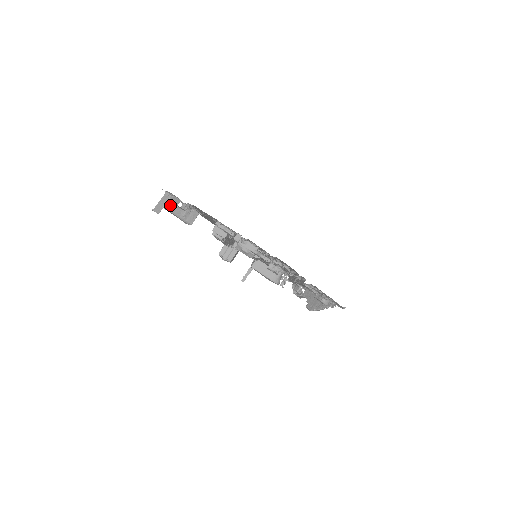
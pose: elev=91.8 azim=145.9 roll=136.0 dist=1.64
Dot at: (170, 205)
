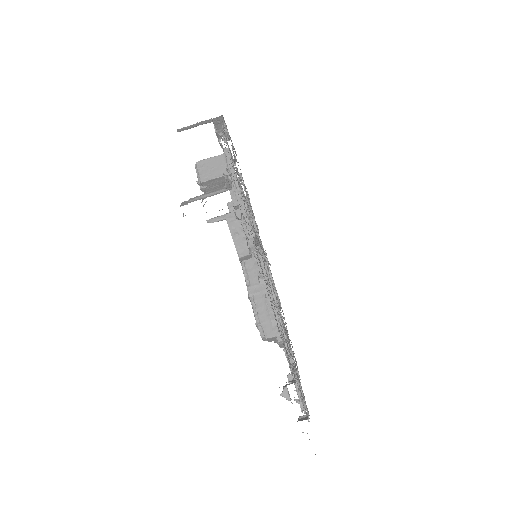
Dot at: (220, 219)
